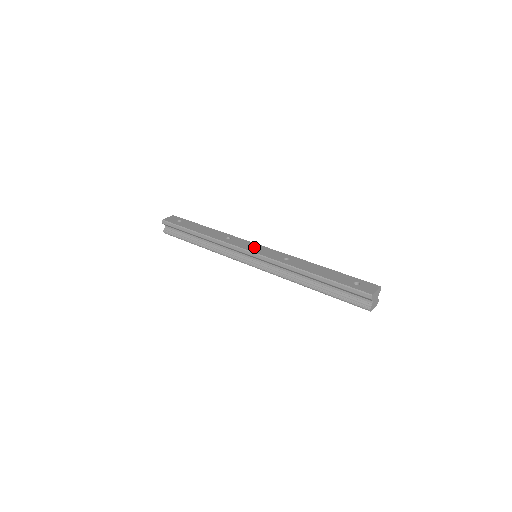
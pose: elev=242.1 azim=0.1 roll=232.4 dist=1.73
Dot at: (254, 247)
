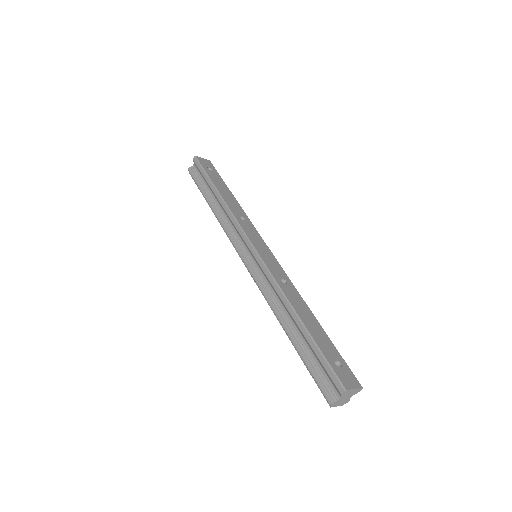
Dot at: (261, 245)
